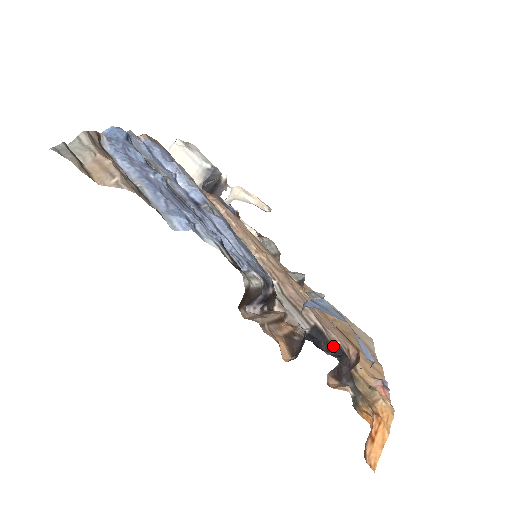
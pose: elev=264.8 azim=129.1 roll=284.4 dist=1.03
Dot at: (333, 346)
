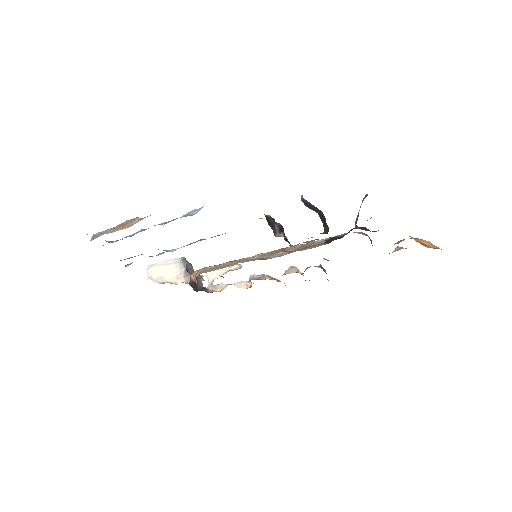
Dot at: (346, 234)
